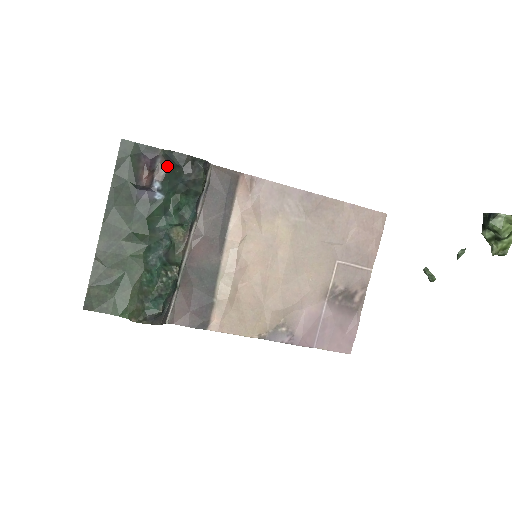
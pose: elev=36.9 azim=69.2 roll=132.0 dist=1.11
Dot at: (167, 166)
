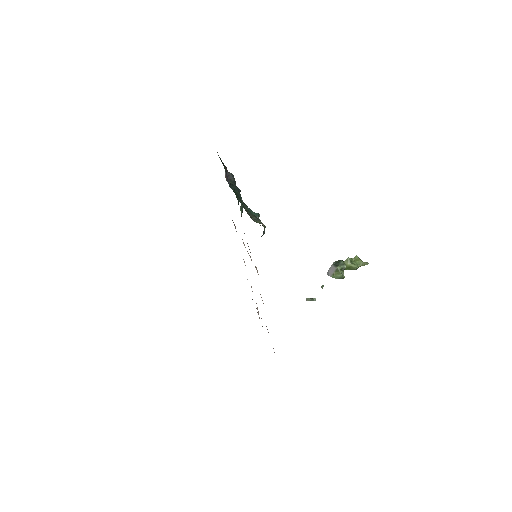
Dot at: occluded
